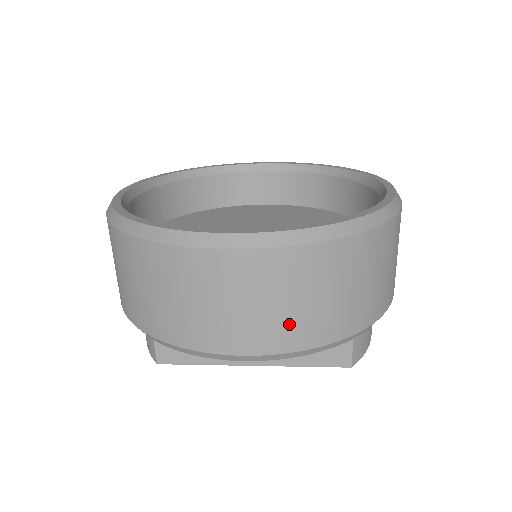
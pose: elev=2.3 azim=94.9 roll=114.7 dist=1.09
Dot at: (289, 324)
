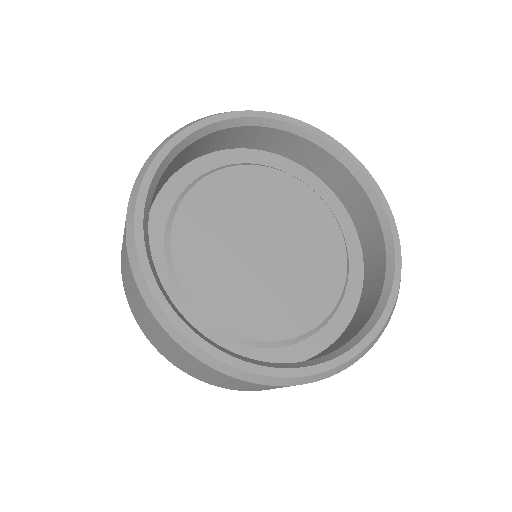
Dot at: occluded
